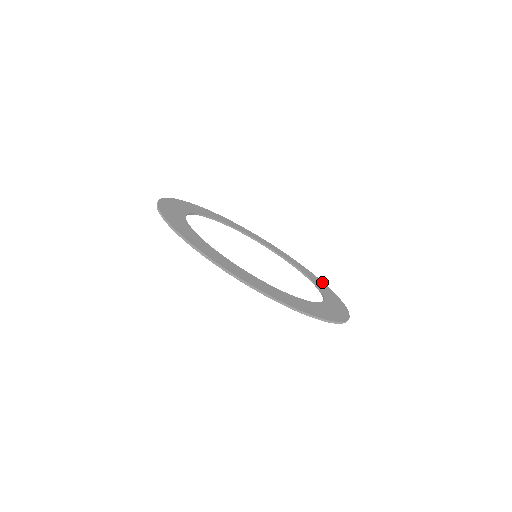
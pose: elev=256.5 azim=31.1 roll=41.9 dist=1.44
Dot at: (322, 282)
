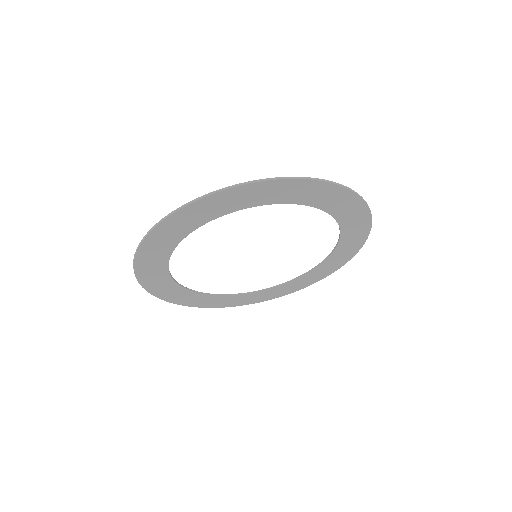
Dot at: (283, 293)
